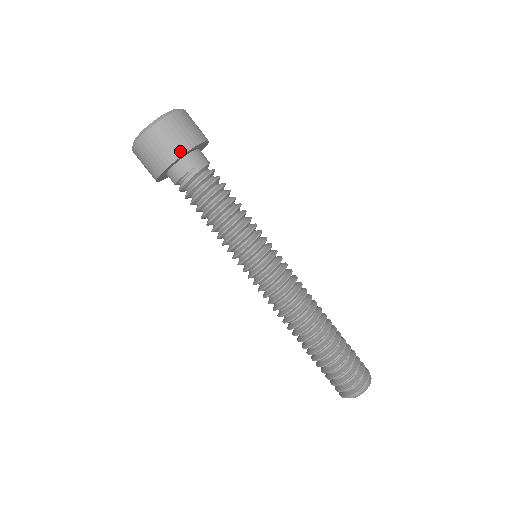
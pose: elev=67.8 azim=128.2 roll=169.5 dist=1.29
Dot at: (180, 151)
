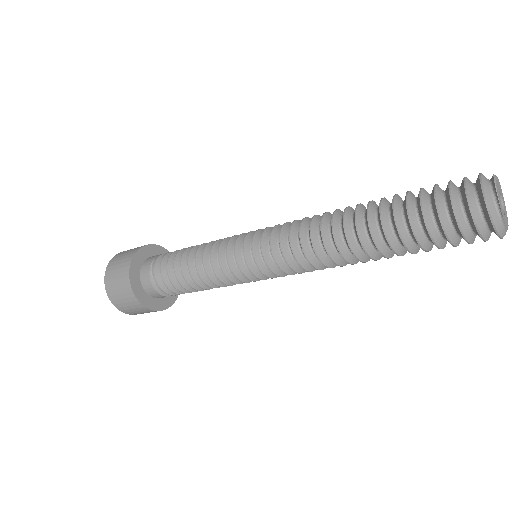
Dot at: (130, 258)
